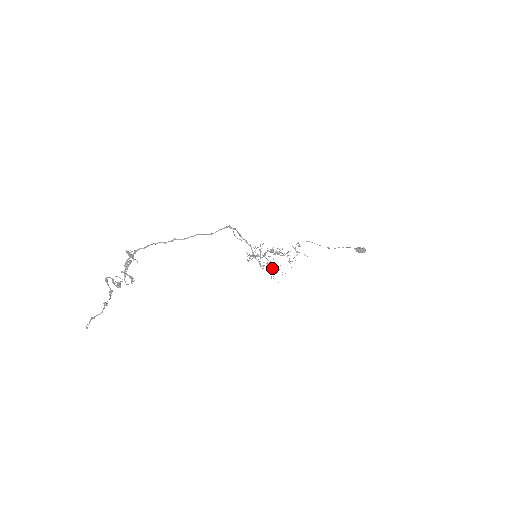
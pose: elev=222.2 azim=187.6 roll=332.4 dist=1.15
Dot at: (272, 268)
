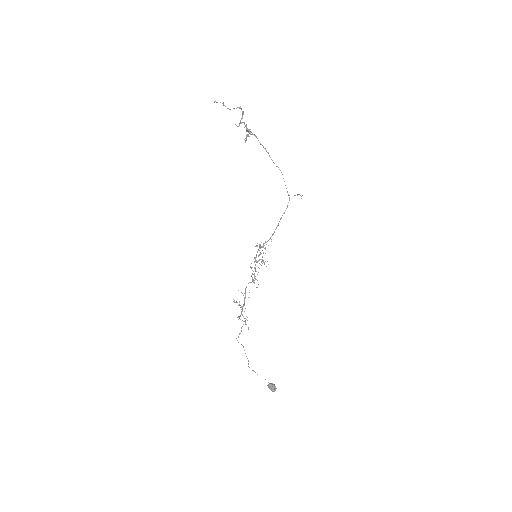
Dot at: (264, 263)
